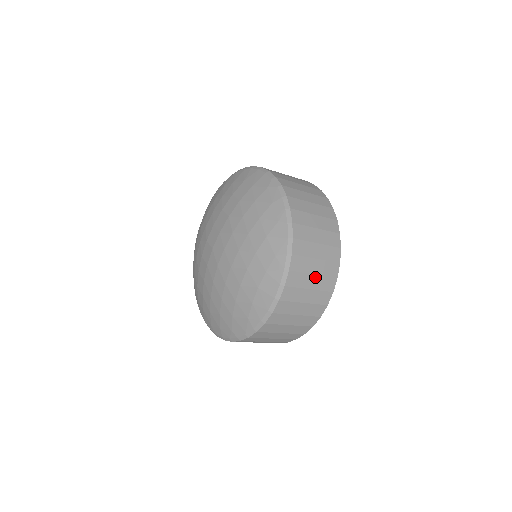
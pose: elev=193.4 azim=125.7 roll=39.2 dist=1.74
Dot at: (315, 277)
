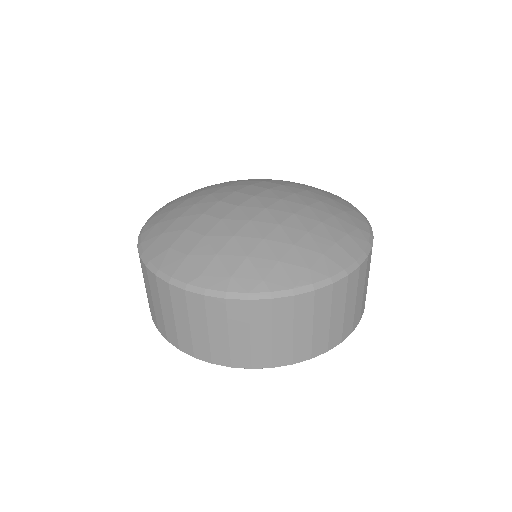
Dot at: (367, 284)
